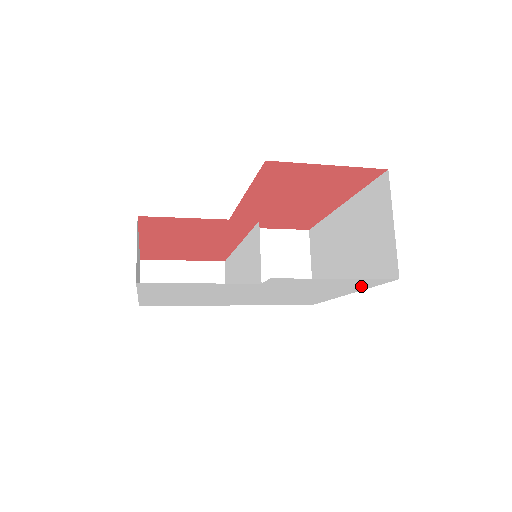
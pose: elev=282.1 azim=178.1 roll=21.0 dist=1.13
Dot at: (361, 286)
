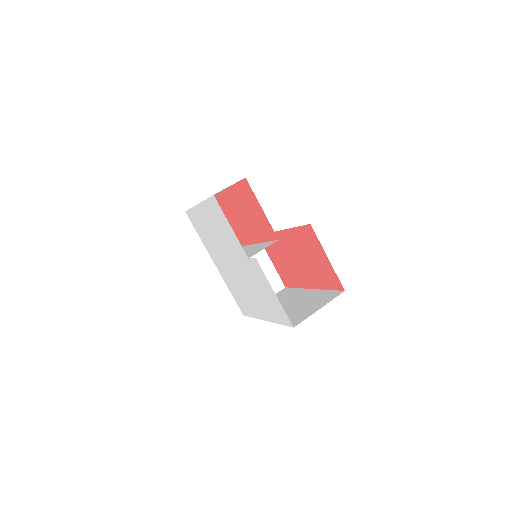
Dot at: (277, 316)
